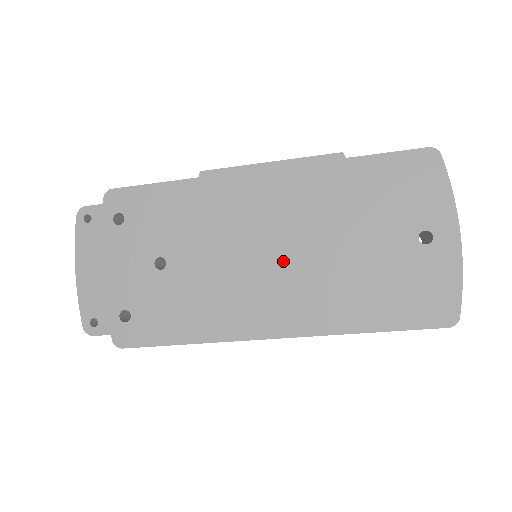
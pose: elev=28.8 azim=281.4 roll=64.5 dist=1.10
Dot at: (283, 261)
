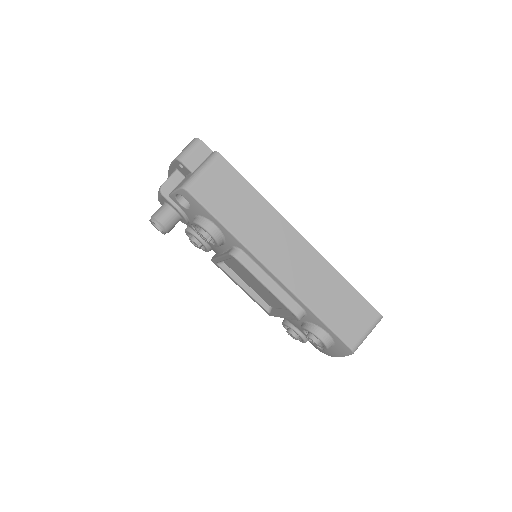
Dot at: occluded
